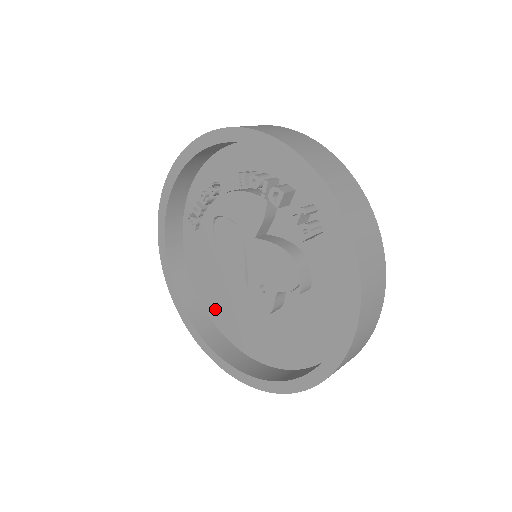
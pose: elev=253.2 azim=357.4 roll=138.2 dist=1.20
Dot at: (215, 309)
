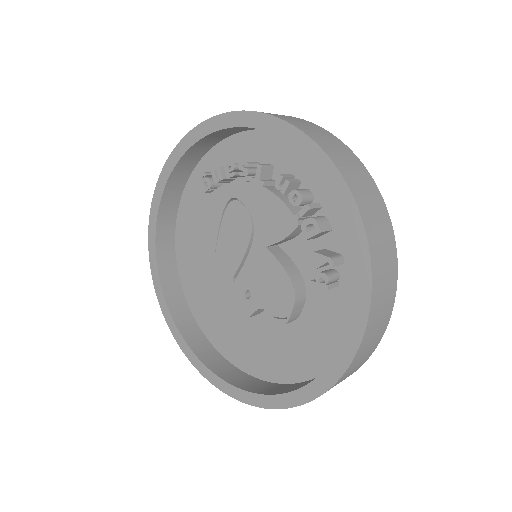
Dot at: (188, 269)
